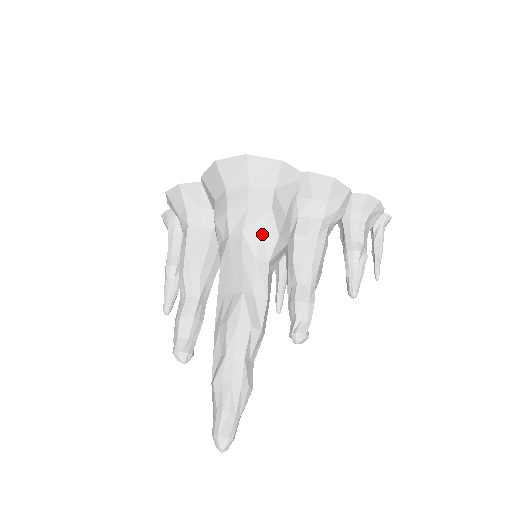
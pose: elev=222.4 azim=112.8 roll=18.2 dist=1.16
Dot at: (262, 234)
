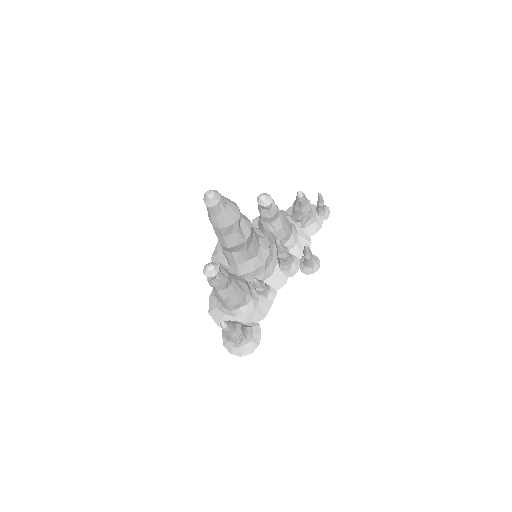
Dot at: occluded
